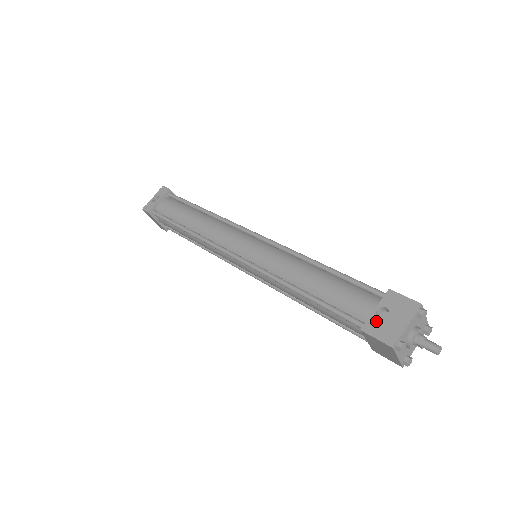
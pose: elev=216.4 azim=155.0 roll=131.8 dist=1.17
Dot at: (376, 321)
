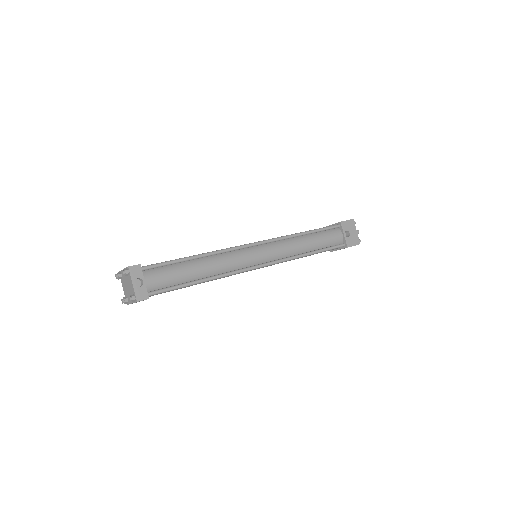
Dot at: (349, 239)
